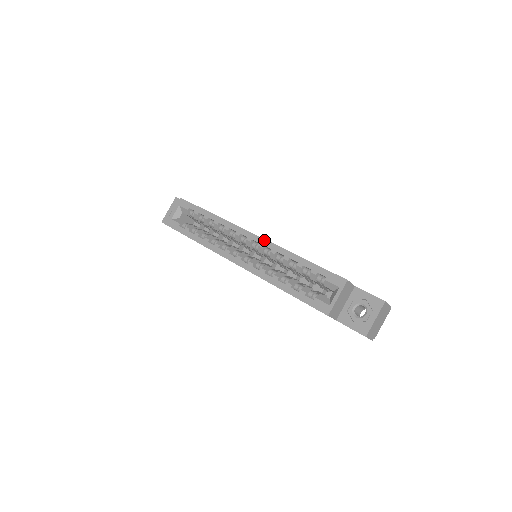
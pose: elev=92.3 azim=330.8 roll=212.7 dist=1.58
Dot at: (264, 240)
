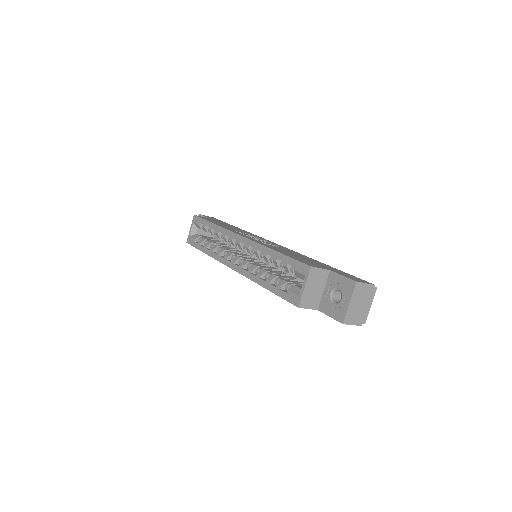
Dot at: (248, 240)
